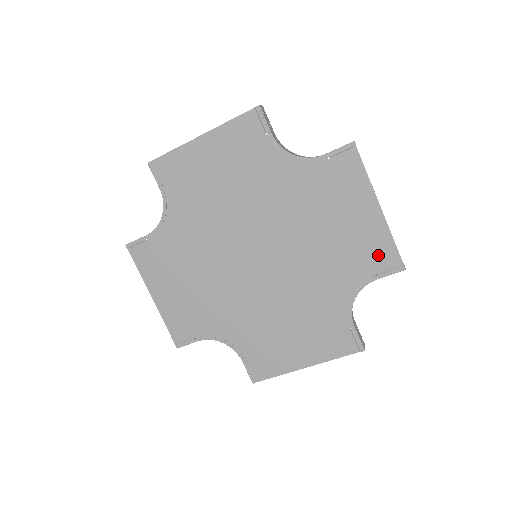
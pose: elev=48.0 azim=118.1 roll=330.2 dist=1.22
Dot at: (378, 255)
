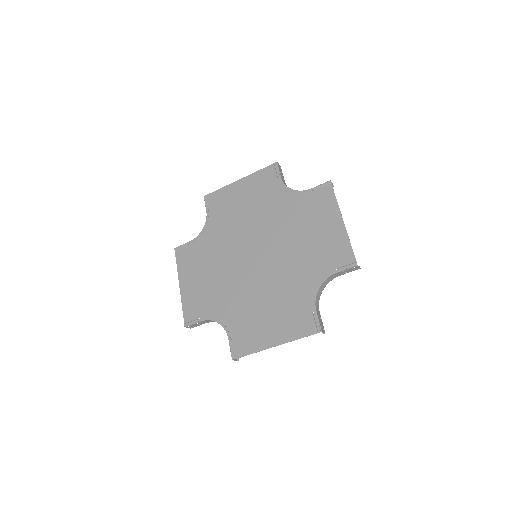
Dot at: (339, 254)
